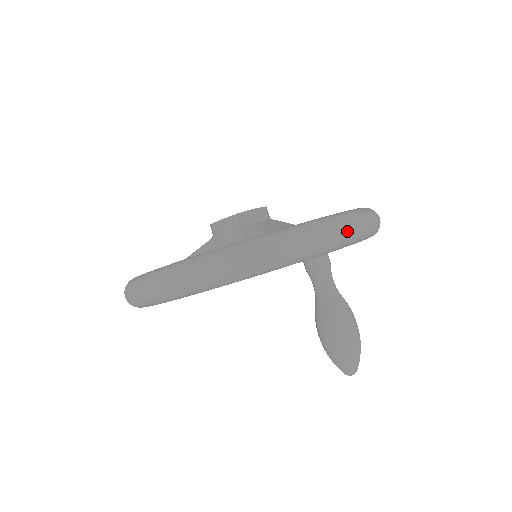
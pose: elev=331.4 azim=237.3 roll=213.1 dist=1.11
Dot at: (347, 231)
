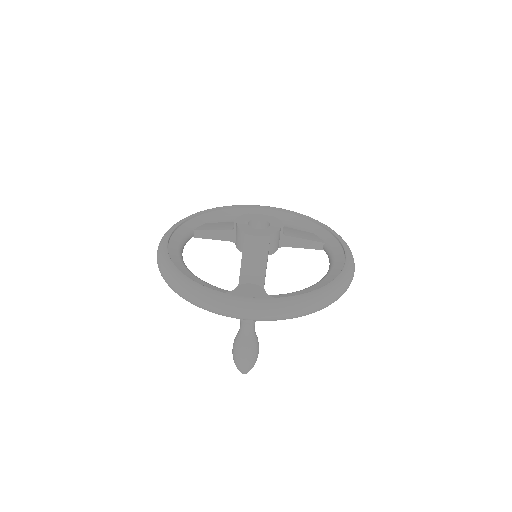
Dot at: (265, 317)
